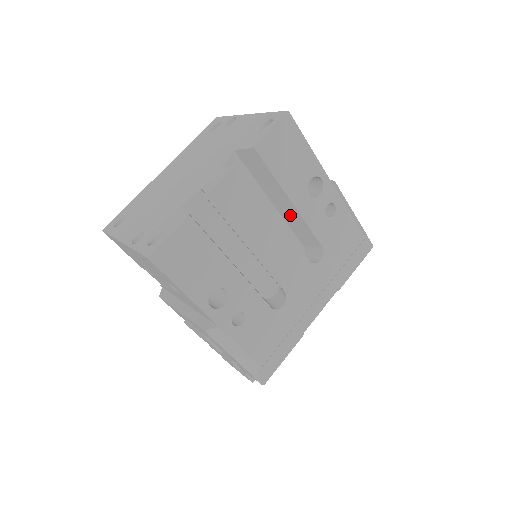
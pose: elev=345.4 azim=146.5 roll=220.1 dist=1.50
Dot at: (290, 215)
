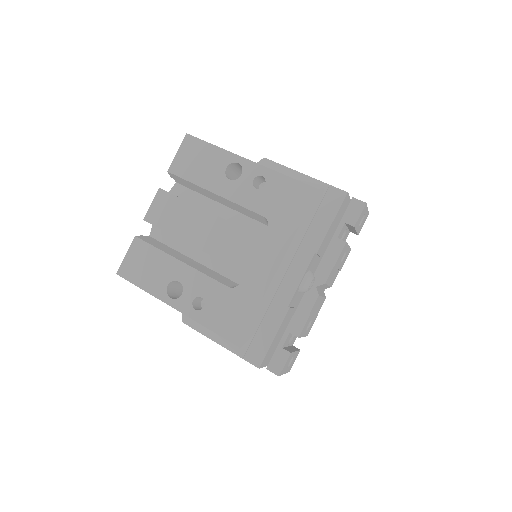
Dot at: occluded
